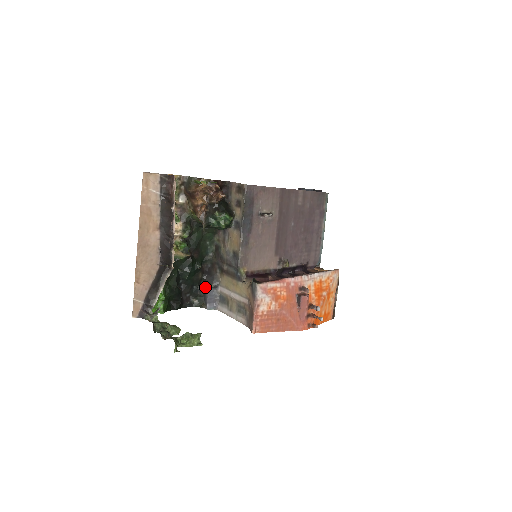
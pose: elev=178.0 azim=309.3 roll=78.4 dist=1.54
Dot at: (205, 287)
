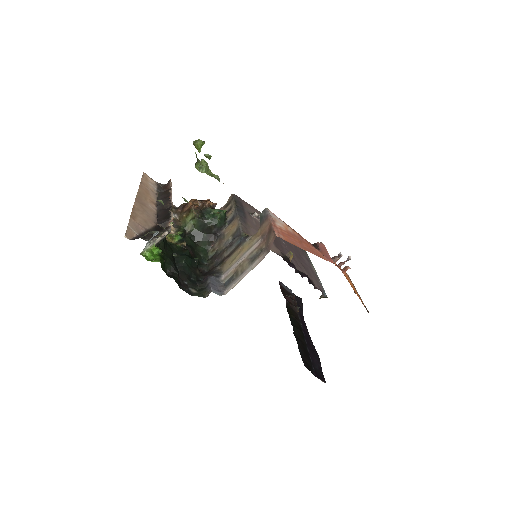
Dot at: (205, 278)
